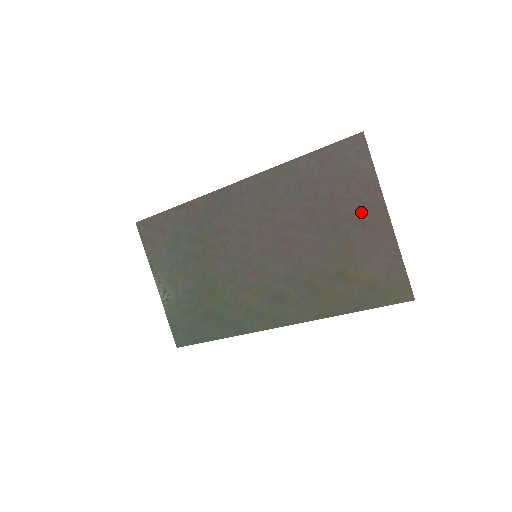
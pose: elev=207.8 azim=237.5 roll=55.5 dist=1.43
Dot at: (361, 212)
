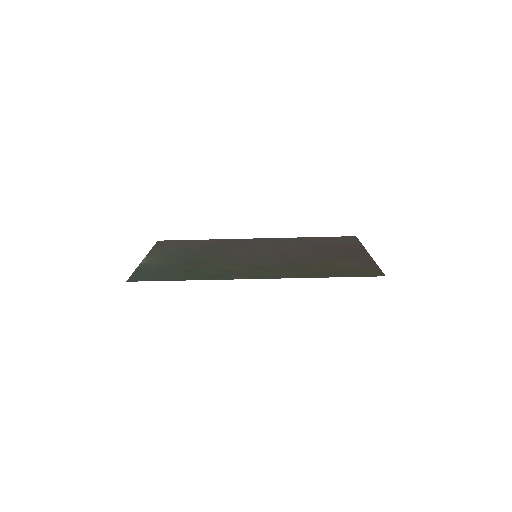
Dot at: (349, 251)
